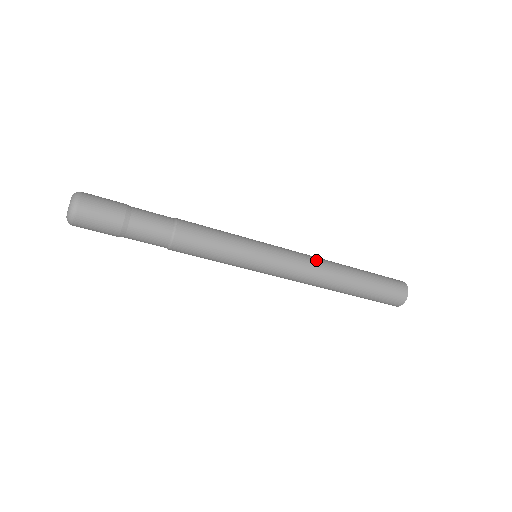
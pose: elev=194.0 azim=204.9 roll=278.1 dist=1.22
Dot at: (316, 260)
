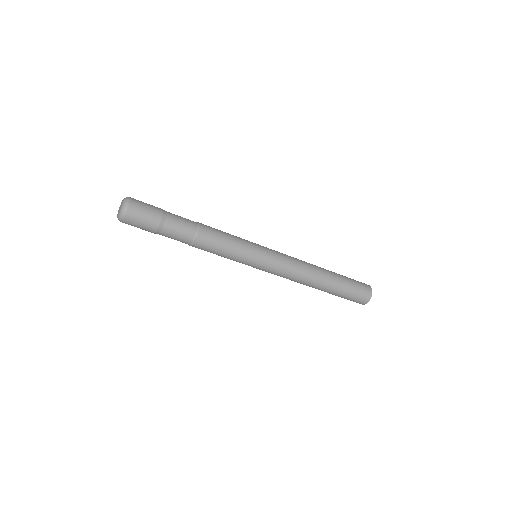
Dot at: occluded
